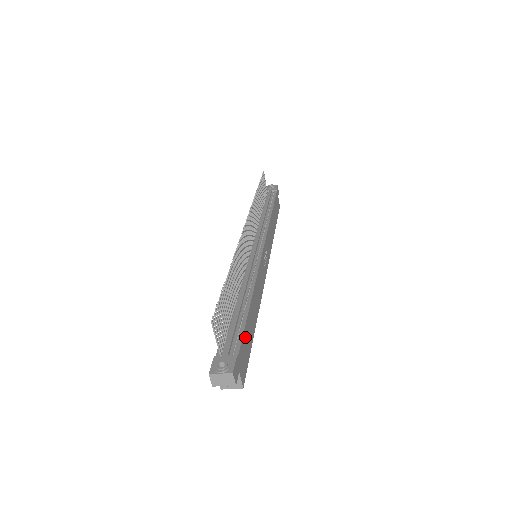
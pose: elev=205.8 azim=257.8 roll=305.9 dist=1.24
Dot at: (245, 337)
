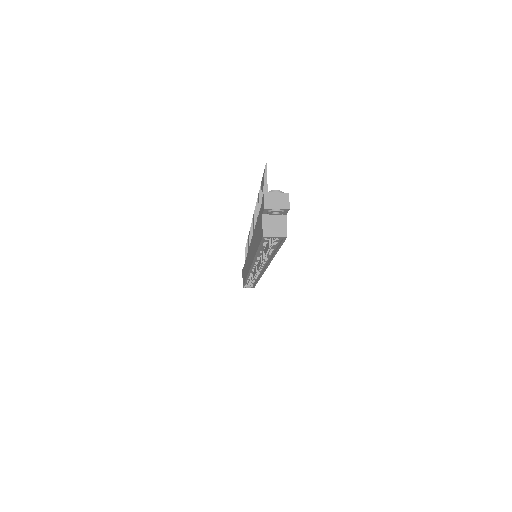
Dot at: occluded
